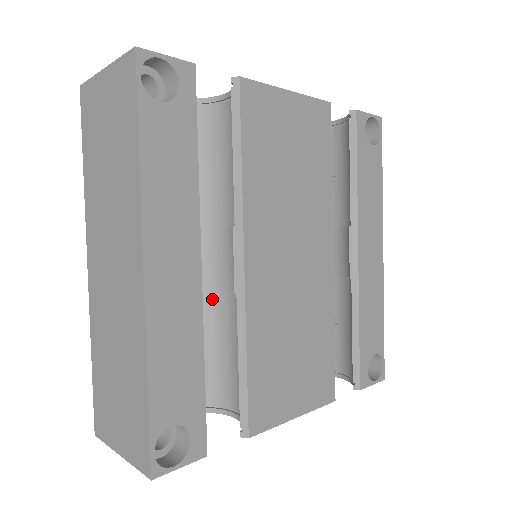
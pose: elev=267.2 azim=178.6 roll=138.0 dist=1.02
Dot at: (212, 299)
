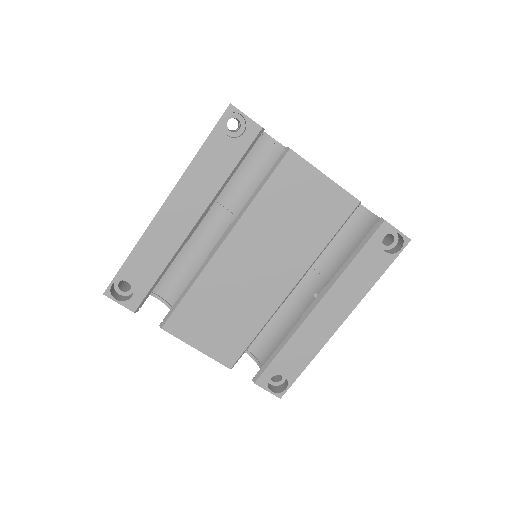
Dot at: occluded
